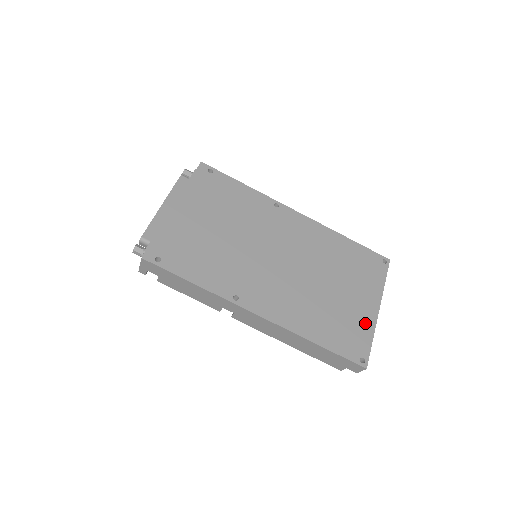
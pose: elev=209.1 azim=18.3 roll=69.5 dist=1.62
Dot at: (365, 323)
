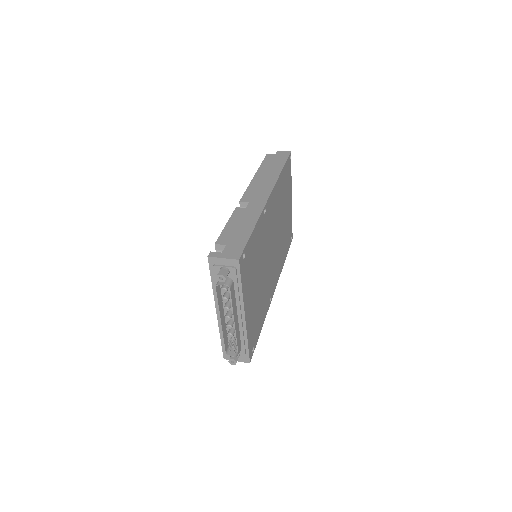
Dot at: (290, 217)
